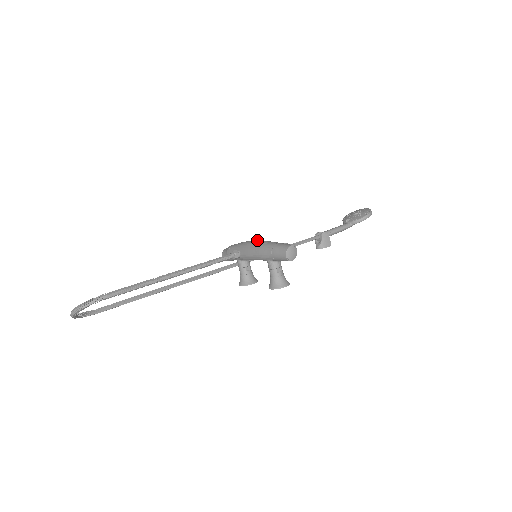
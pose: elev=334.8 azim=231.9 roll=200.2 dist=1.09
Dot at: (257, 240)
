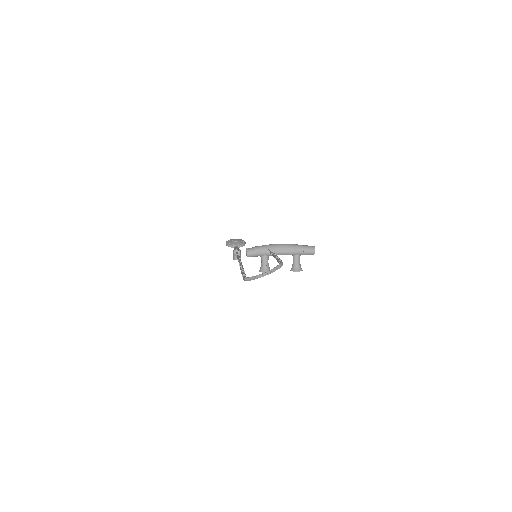
Dot at: occluded
